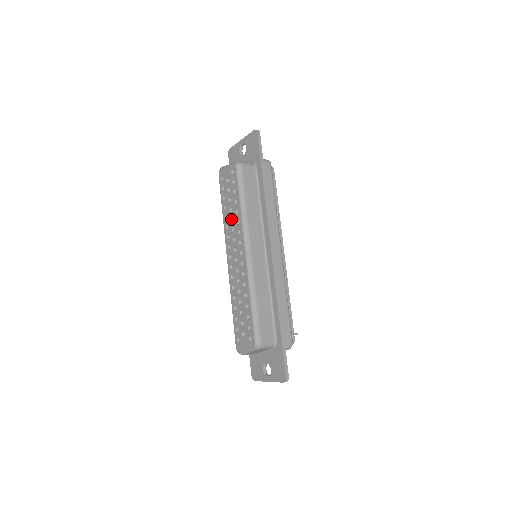
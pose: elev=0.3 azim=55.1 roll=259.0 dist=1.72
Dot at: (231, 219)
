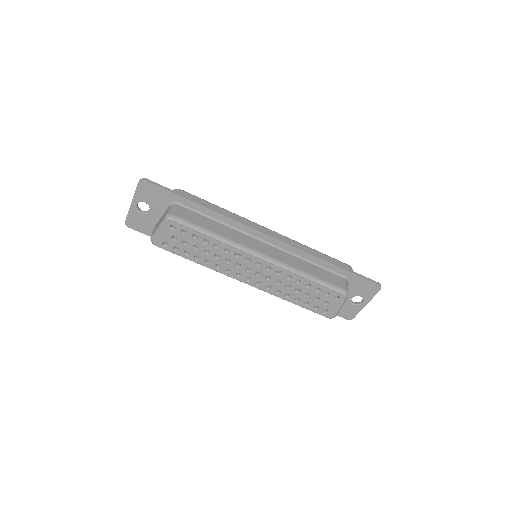
Dot at: (215, 258)
